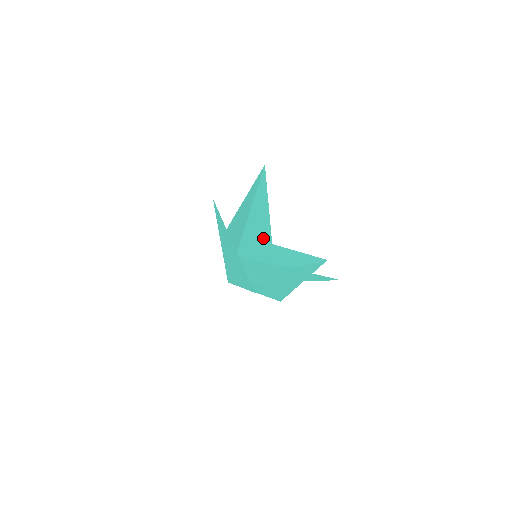
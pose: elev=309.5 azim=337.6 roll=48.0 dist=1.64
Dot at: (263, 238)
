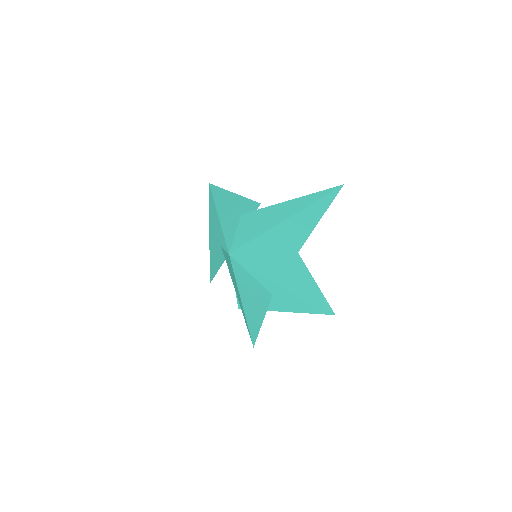
Dot at: (290, 246)
